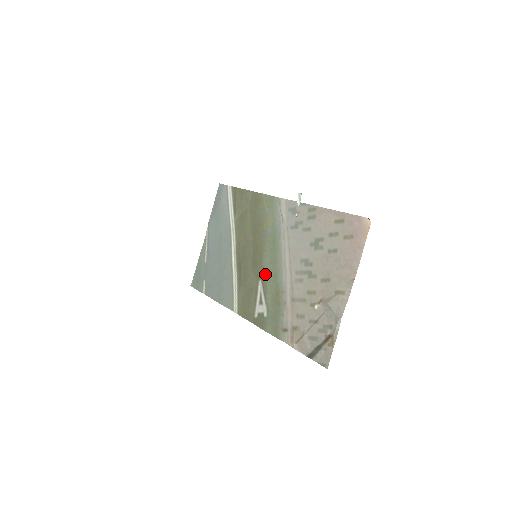
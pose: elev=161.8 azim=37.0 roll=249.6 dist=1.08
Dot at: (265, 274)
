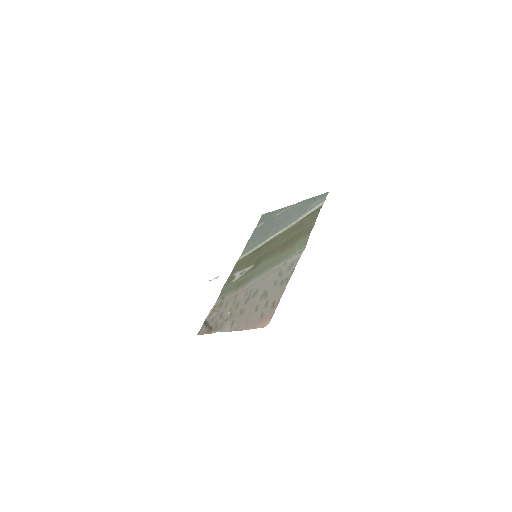
Dot at: (256, 267)
